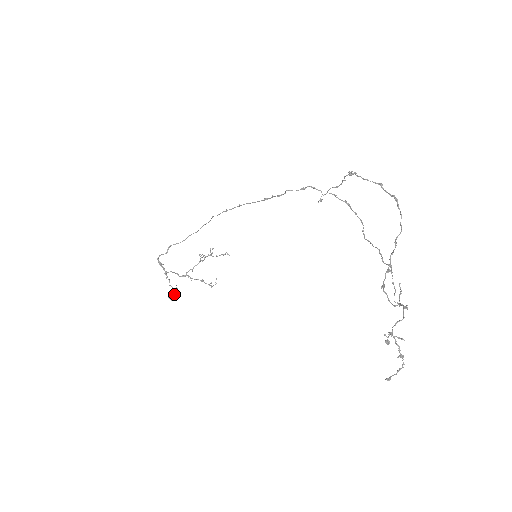
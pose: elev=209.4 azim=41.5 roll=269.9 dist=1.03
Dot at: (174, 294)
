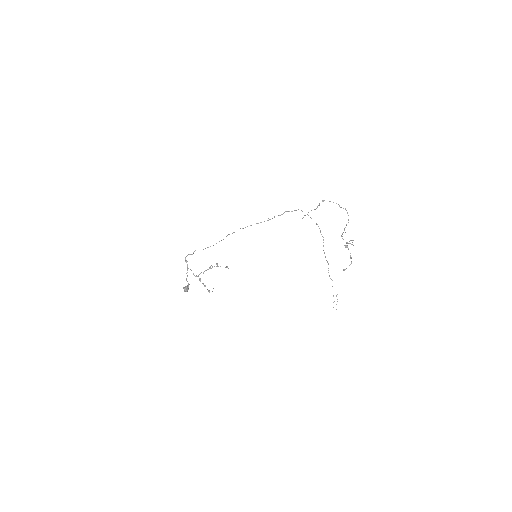
Dot at: (187, 287)
